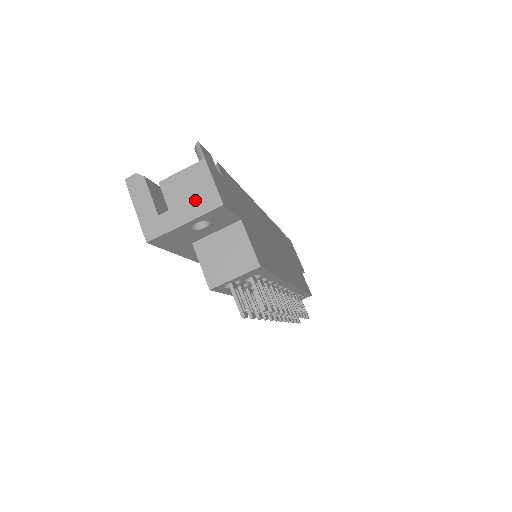
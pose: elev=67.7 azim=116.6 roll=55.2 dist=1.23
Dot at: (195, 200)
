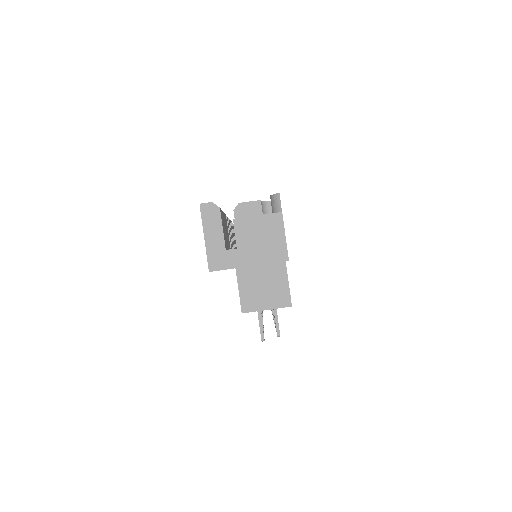
Dot at: (264, 248)
